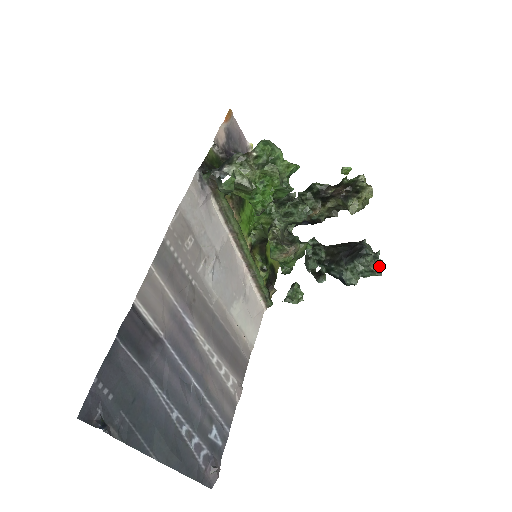
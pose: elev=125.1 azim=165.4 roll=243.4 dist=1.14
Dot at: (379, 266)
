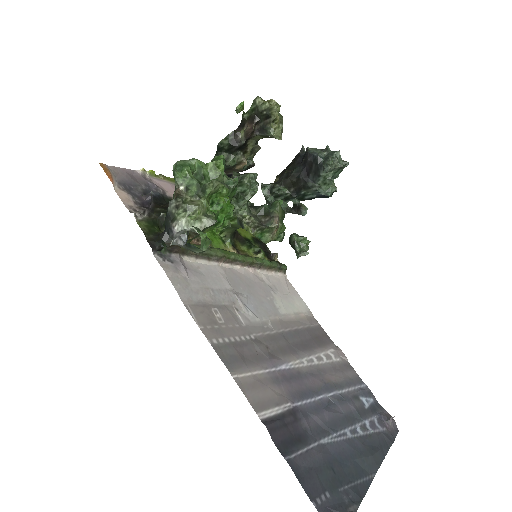
Dot at: (340, 158)
